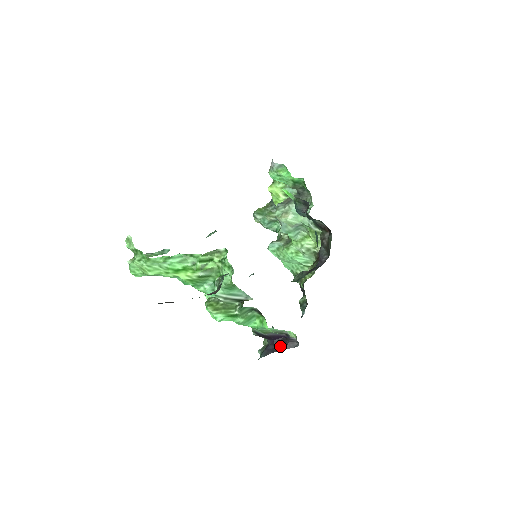
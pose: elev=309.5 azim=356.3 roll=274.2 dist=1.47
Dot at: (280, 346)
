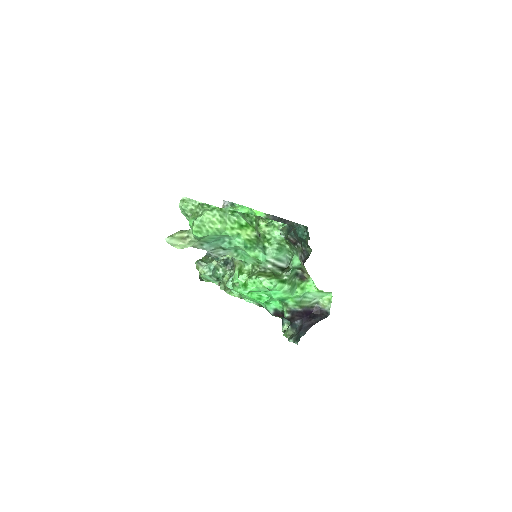
Dot at: (314, 320)
